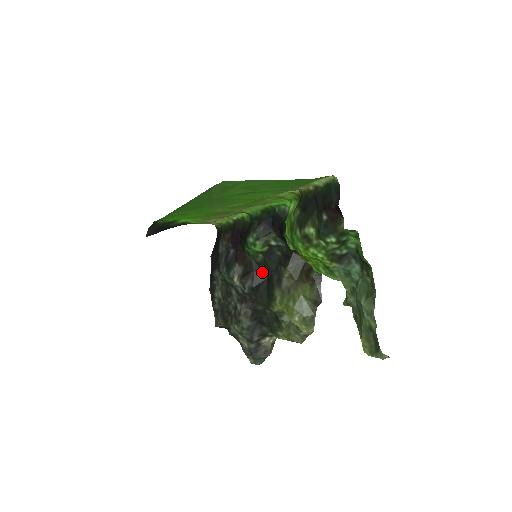
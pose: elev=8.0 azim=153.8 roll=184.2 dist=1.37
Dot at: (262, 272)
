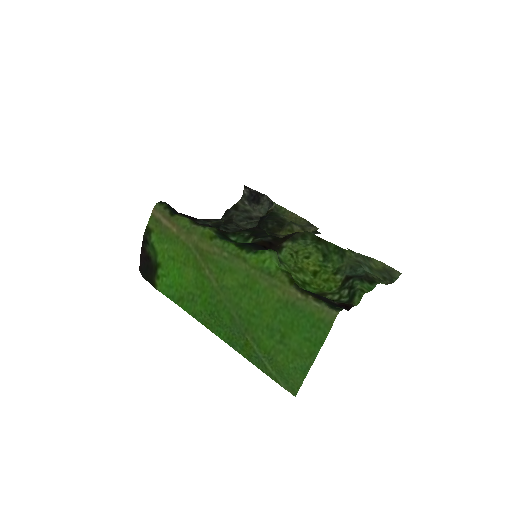
Dot at: (251, 228)
